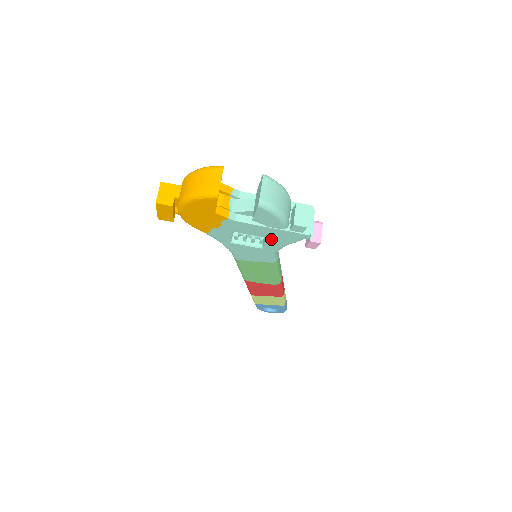
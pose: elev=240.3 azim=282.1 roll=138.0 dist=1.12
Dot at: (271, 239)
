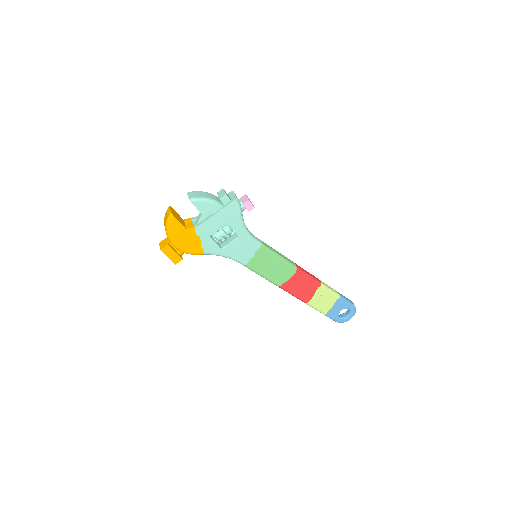
Dot at: (230, 223)
